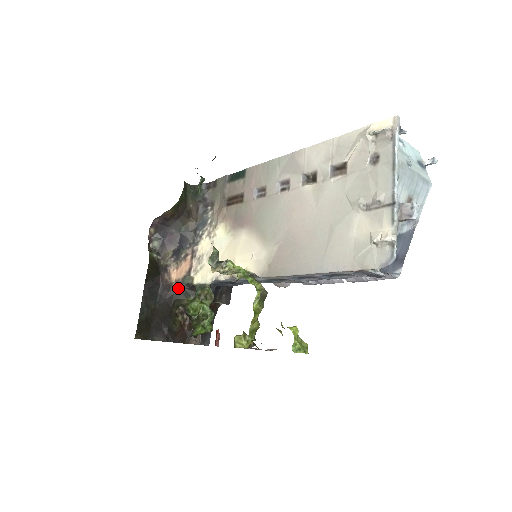
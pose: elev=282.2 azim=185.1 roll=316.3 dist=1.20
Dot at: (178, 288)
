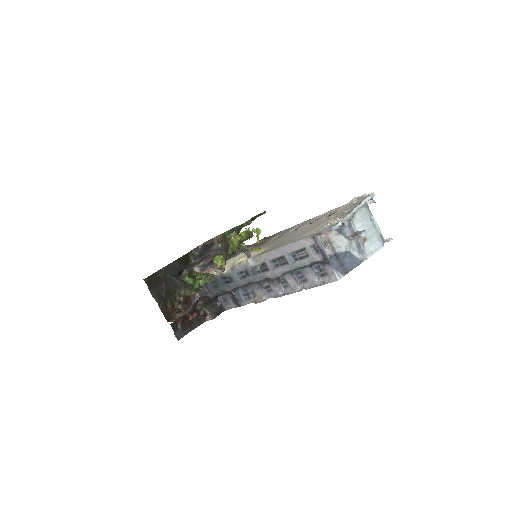
Dot at: occluded
